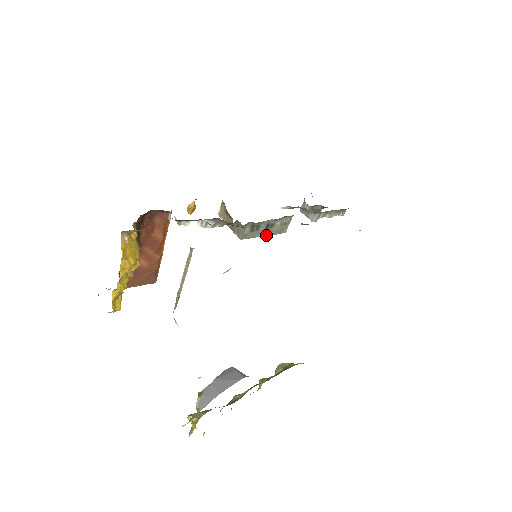
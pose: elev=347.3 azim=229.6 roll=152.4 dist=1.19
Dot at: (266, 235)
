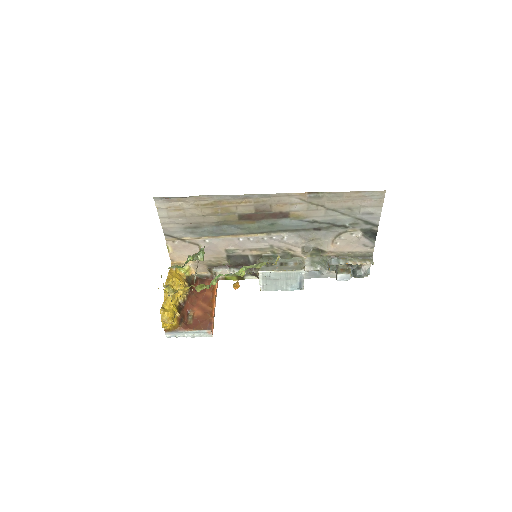
Dot at: (284, 271)
